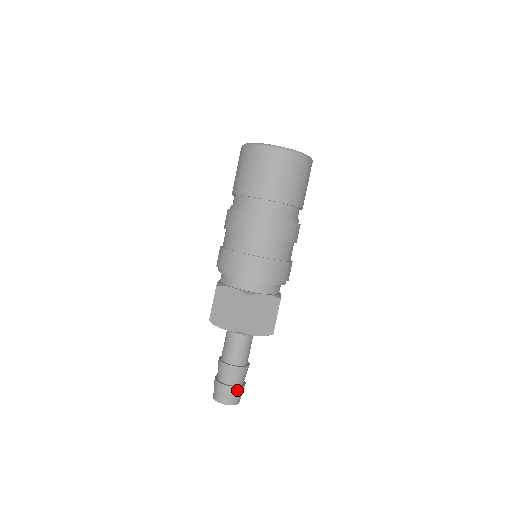
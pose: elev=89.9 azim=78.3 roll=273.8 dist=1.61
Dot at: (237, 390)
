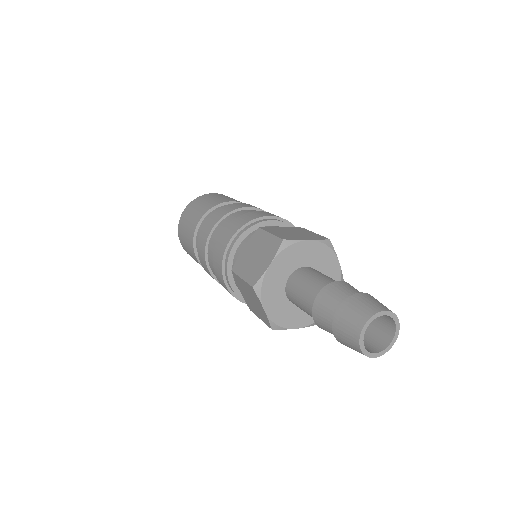
Dot at: (366, 296)
